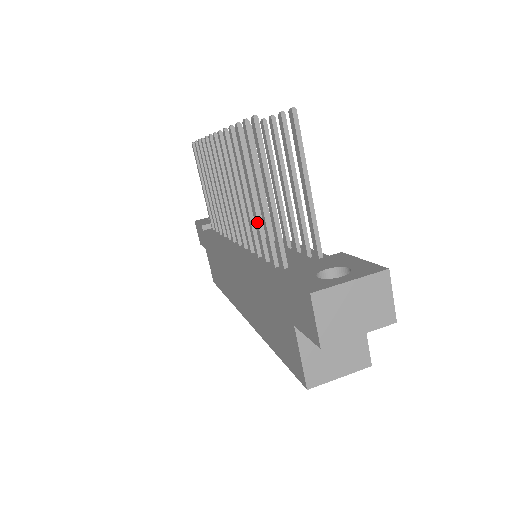
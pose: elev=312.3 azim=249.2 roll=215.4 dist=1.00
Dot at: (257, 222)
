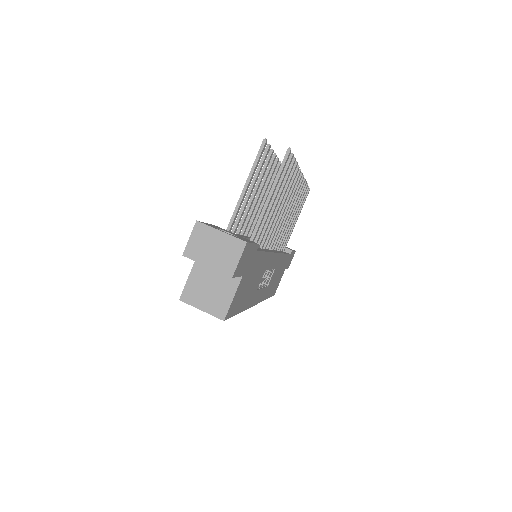
Dot at: (245, 211)
